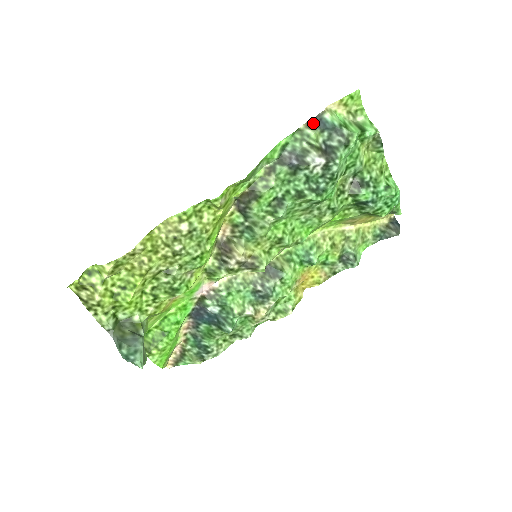
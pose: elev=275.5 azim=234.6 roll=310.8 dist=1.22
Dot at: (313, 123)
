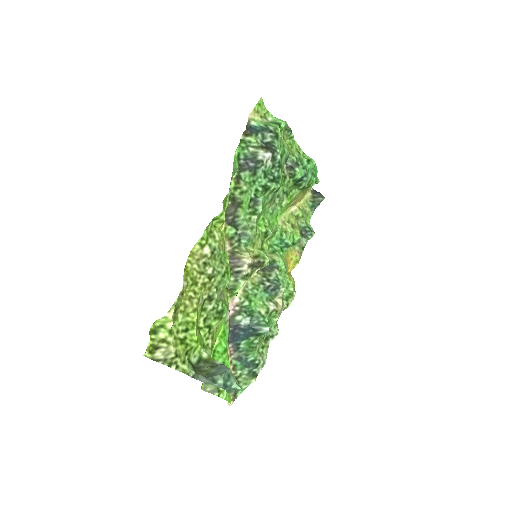
Dot at: (247, 132)
